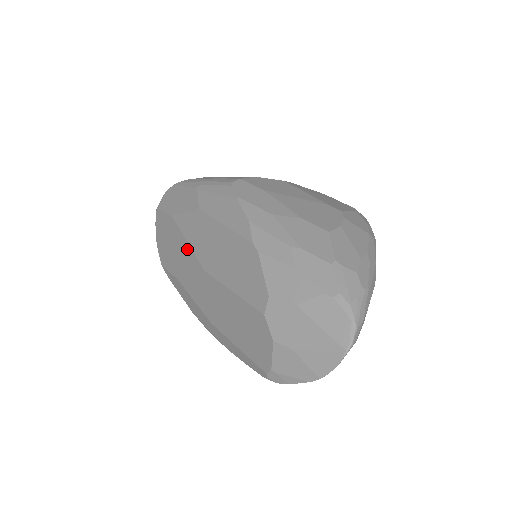
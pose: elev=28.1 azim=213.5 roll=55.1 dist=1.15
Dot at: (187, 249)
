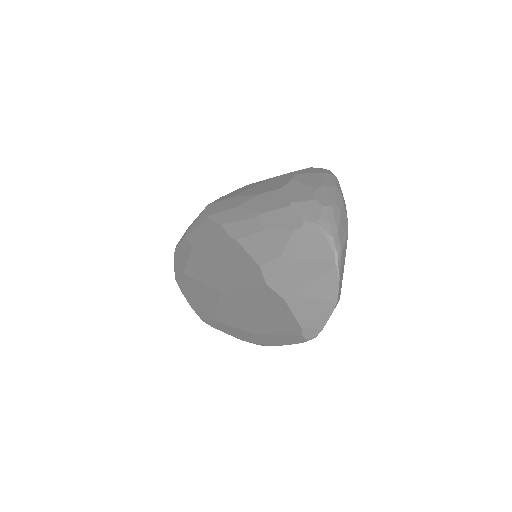
Dot at: (204, 288)
